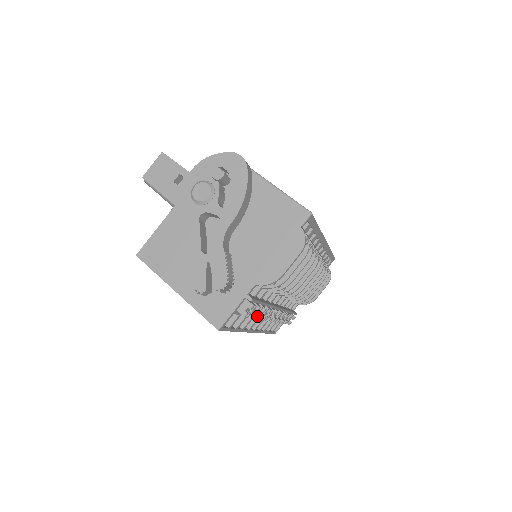
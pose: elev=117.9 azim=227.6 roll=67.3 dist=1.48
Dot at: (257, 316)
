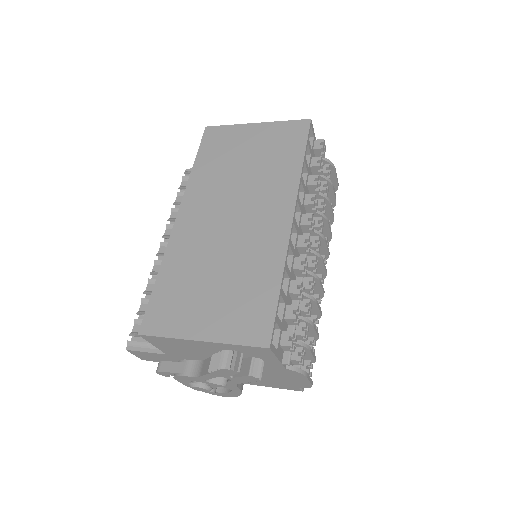
Dot at: (317, 176)
